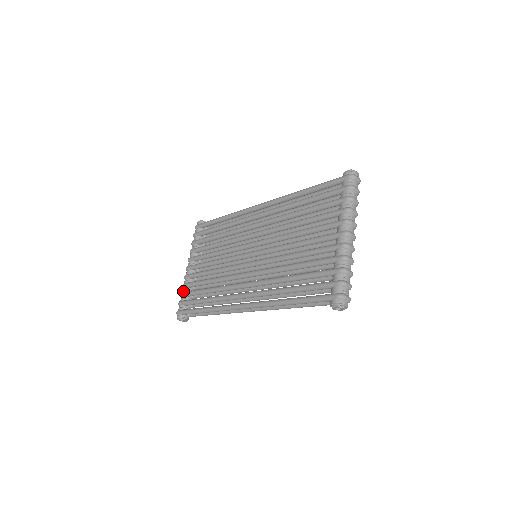
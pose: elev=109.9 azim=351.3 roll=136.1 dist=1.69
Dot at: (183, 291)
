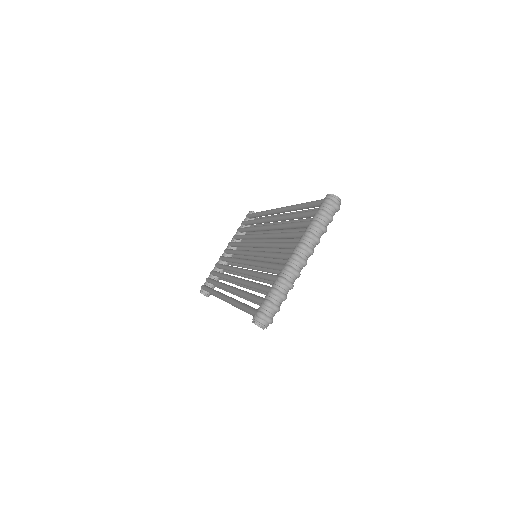
Dot at: (213, 270)
